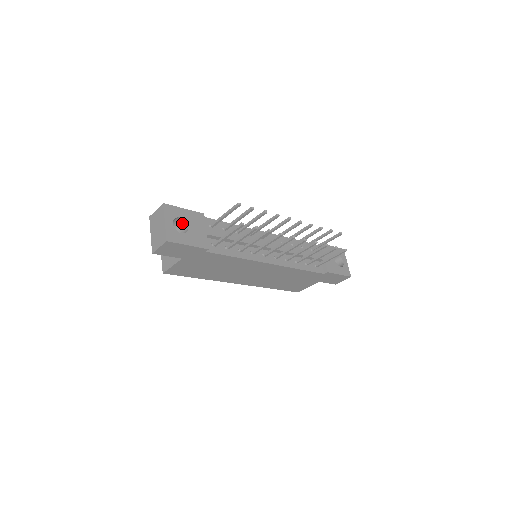
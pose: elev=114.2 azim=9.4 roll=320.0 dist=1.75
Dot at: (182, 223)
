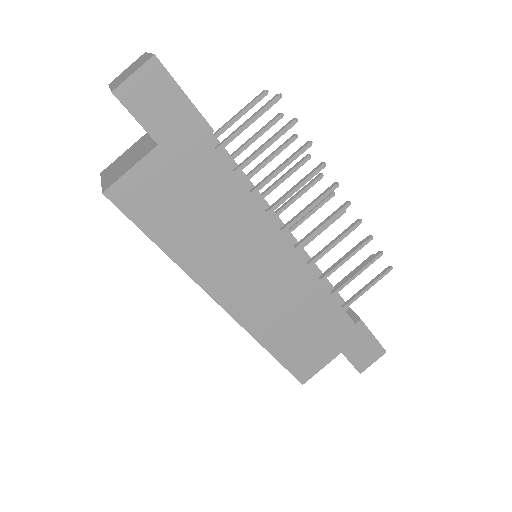
Dot at: occluded
